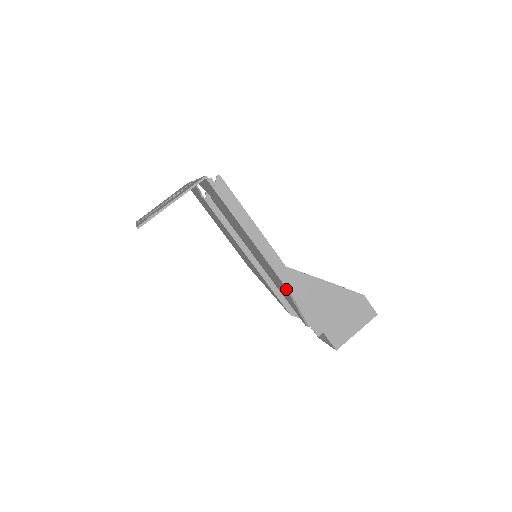
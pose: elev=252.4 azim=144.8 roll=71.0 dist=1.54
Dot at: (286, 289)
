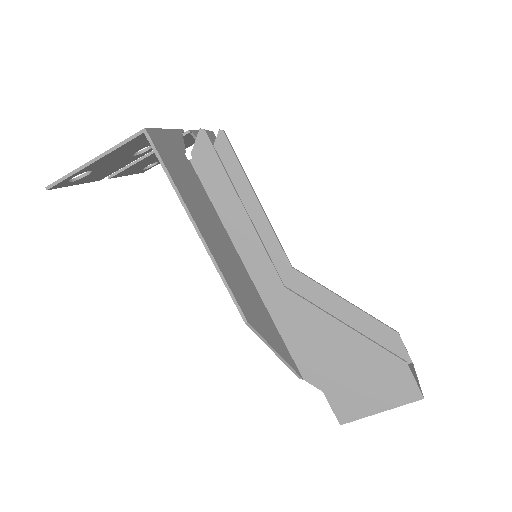
Dot at: (250, 326)
